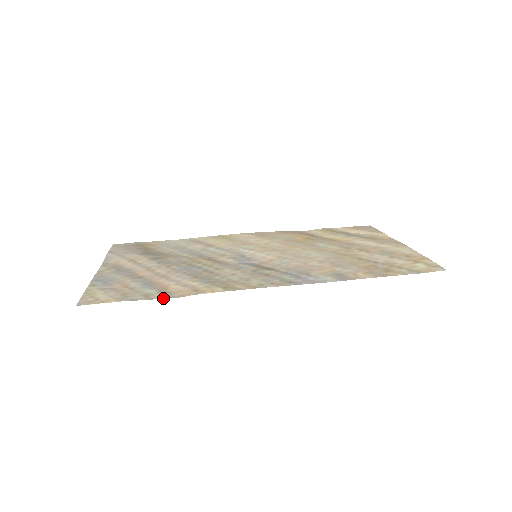
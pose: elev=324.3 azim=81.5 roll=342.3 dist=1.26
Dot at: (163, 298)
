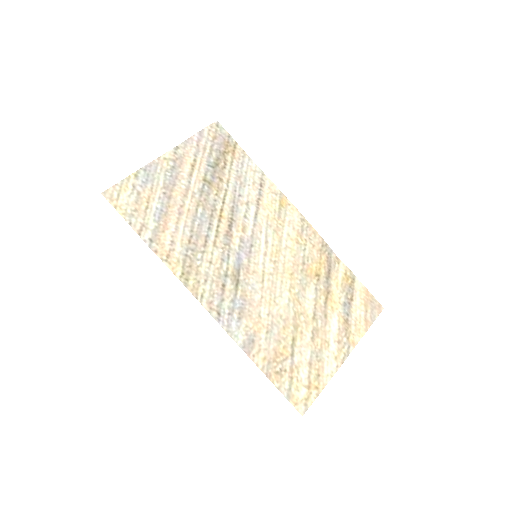
Dot at: (145, 242)
